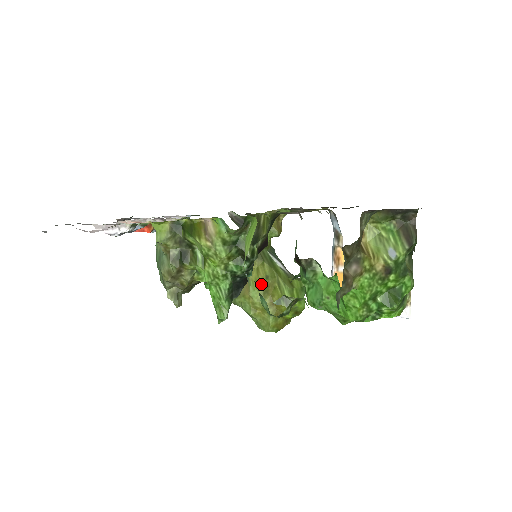
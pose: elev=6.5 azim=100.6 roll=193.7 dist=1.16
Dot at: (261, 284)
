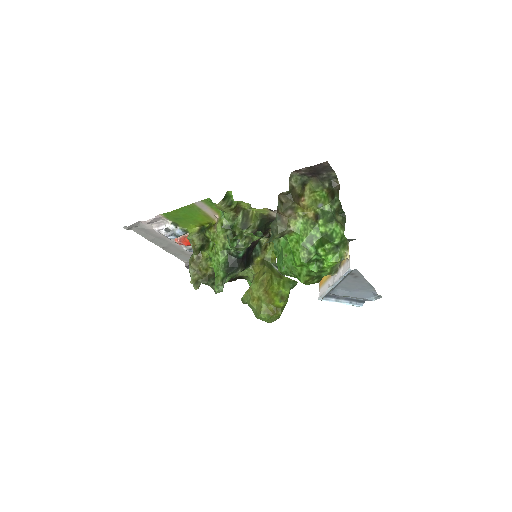
Dot at: (259, 279)
